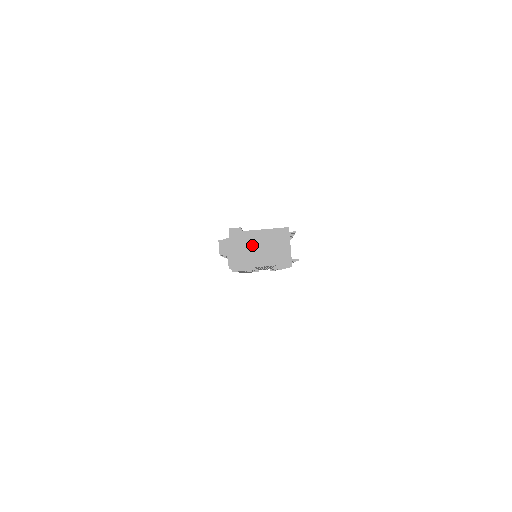
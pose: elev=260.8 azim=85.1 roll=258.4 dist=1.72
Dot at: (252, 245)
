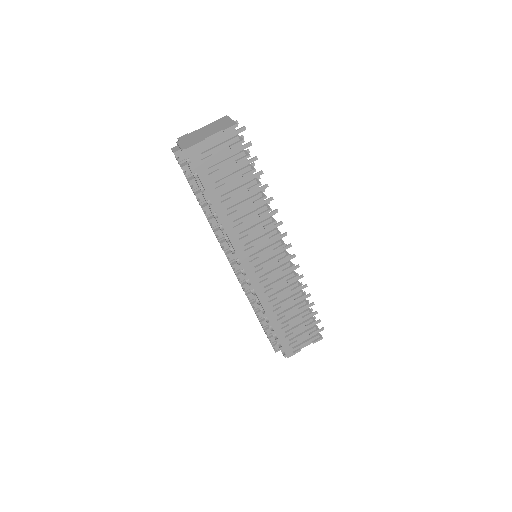
Dot at: (199, 134)
